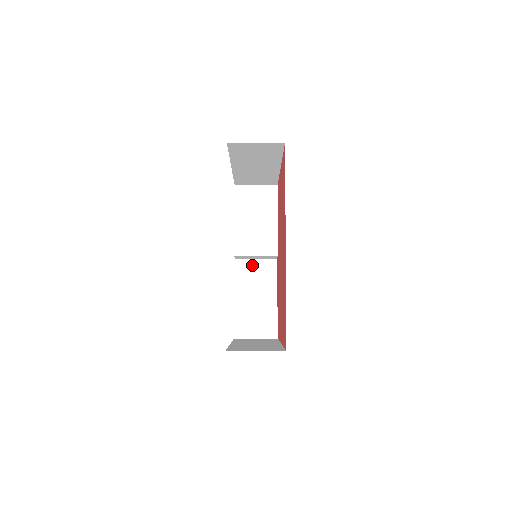
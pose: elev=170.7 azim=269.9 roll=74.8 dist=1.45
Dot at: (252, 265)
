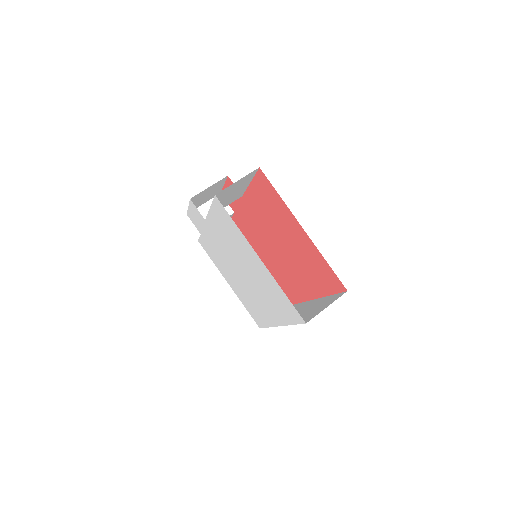
Dot at: (205, 192)
